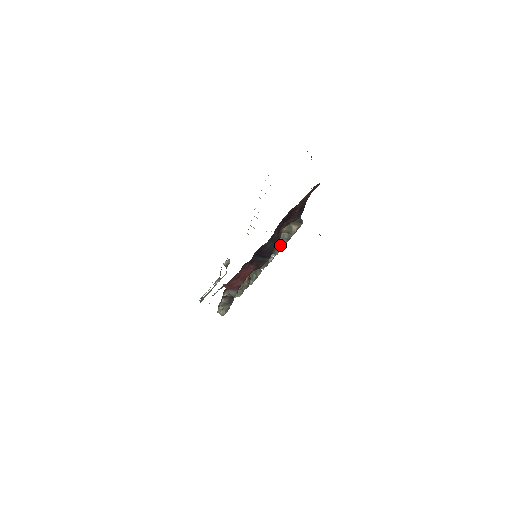
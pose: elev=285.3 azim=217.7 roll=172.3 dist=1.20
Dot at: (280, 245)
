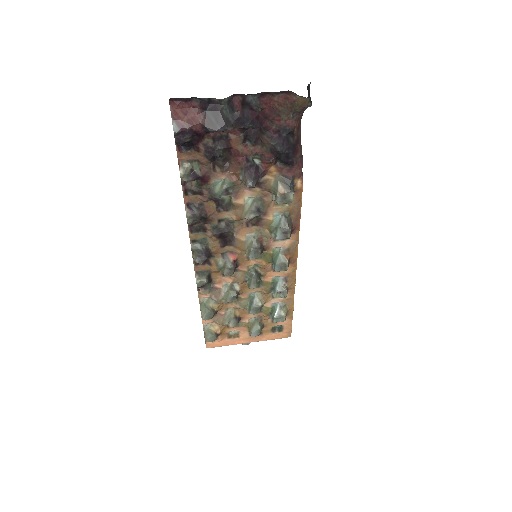
Dot at: (274, 236)
